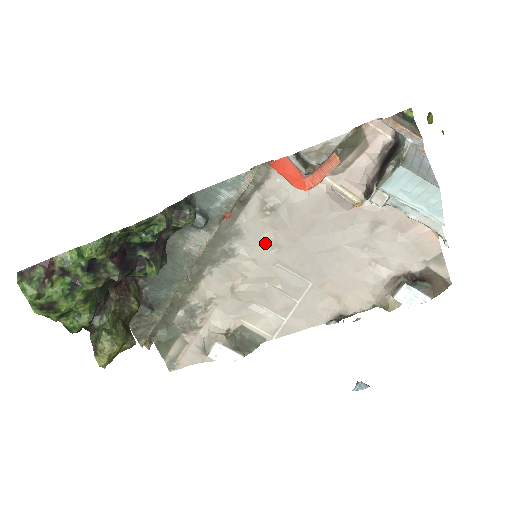
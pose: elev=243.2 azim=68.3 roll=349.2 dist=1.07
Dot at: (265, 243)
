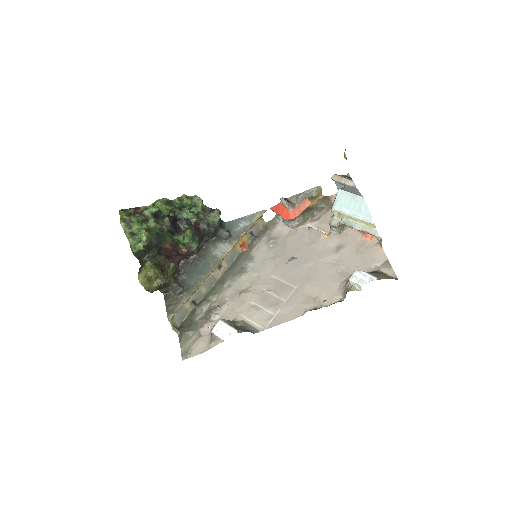
Dot at: (267, 263)
